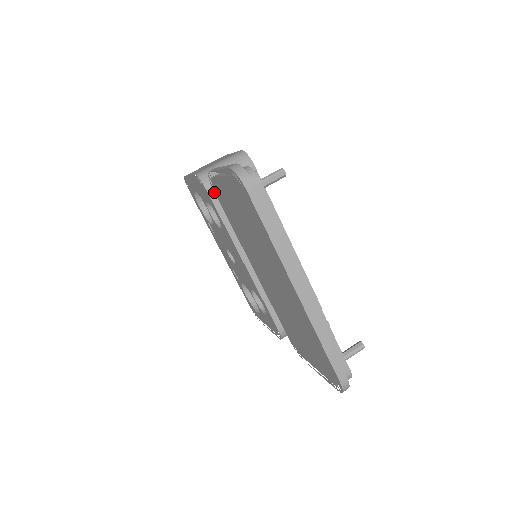
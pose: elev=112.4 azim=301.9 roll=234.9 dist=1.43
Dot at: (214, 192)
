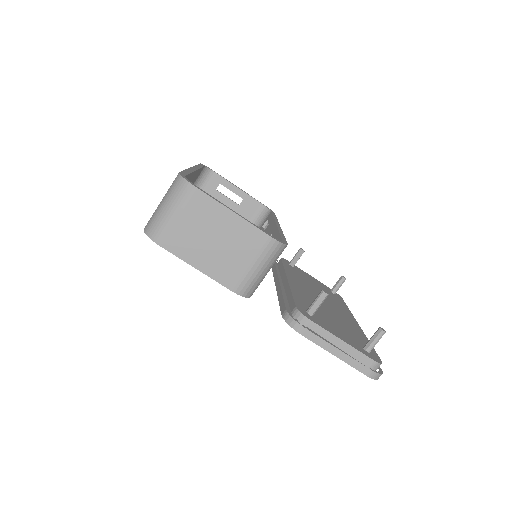
Dot at: occluded
